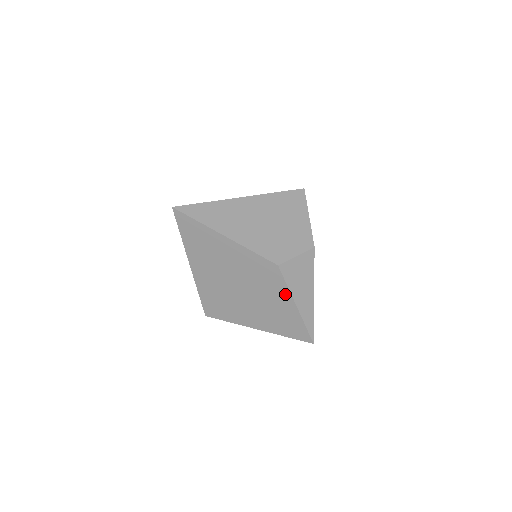
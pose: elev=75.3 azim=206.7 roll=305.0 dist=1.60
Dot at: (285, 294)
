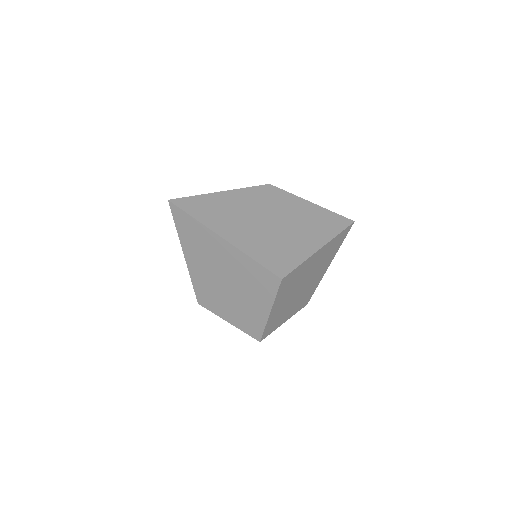
Dot at: (296, 200)
